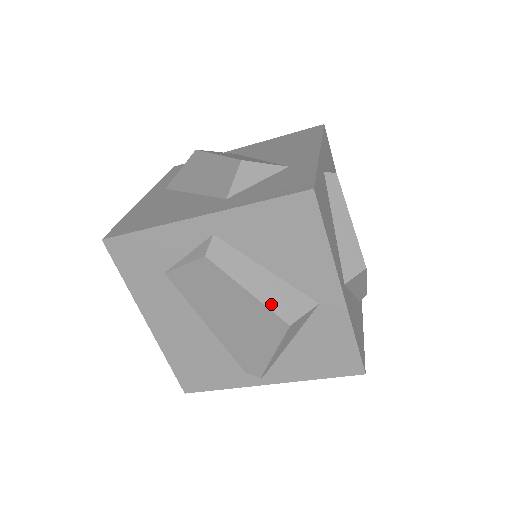
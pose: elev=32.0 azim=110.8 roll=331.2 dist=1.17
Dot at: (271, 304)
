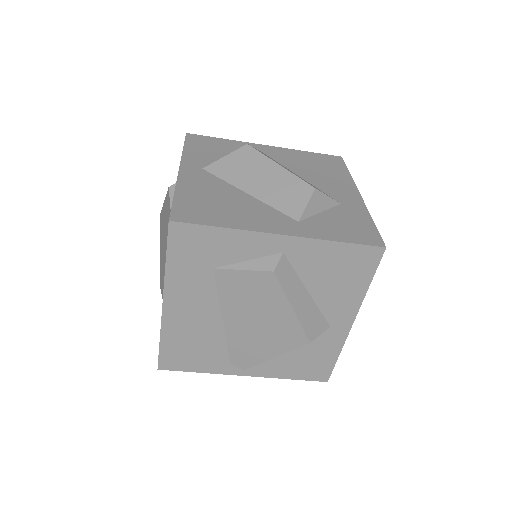
Dot at: (304, 322)
